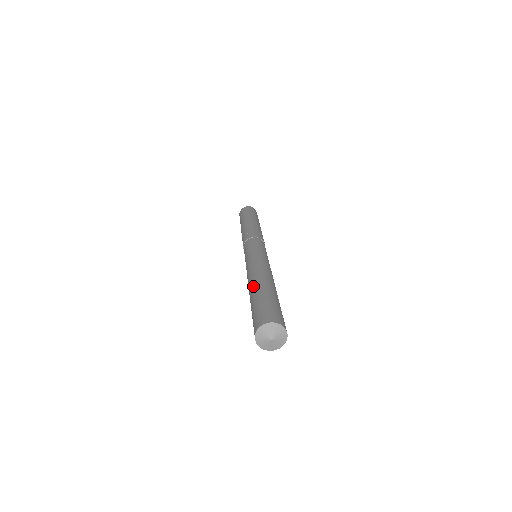
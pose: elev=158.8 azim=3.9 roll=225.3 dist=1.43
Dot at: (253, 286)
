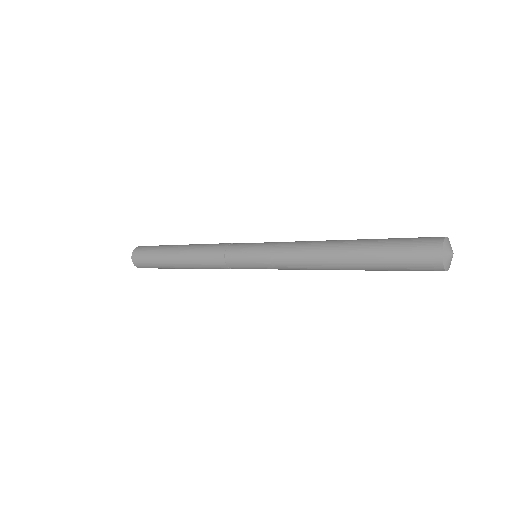
Dot at: occluded
